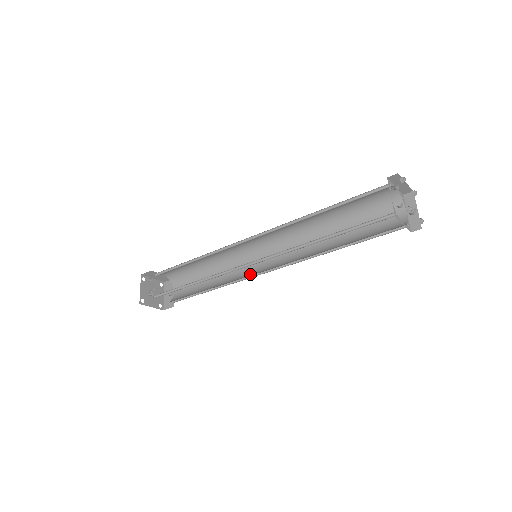
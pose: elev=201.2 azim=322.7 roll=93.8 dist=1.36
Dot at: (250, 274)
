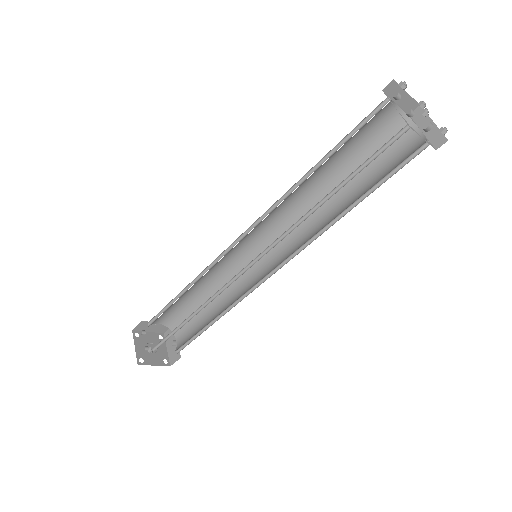
Dot at: (256, 282)
